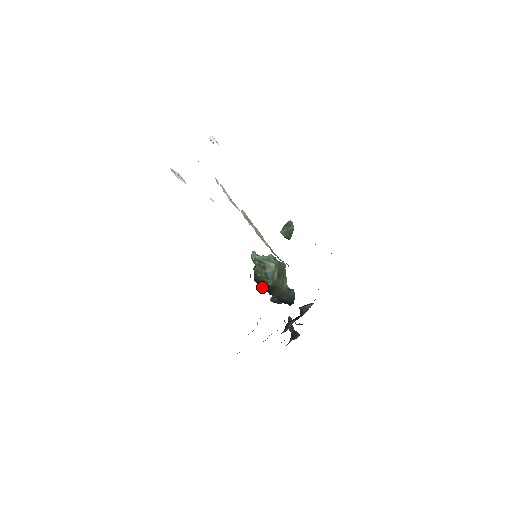
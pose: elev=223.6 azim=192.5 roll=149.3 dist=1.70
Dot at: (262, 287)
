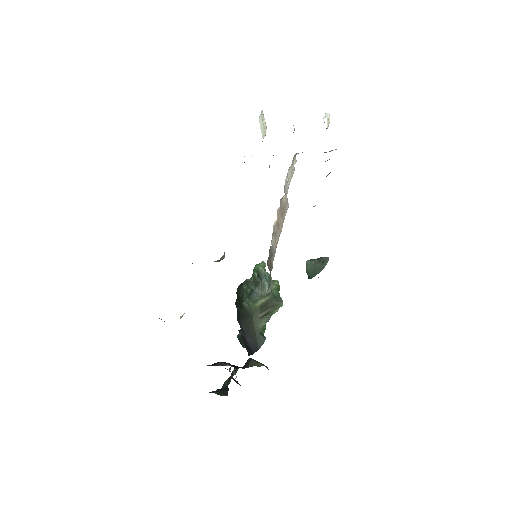
Dot at: (237, 304)
